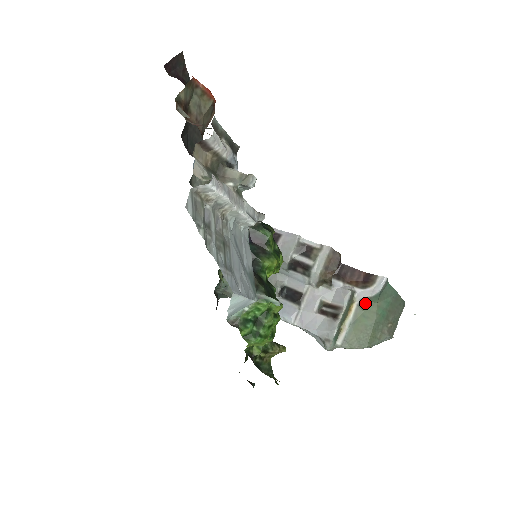
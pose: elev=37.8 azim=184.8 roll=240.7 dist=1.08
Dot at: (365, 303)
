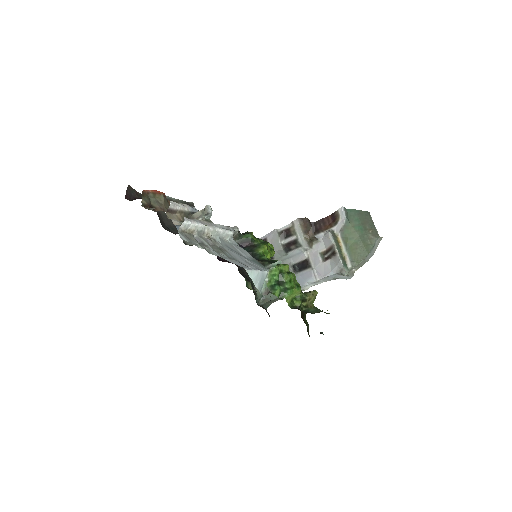
Dot at: (344, 231)
